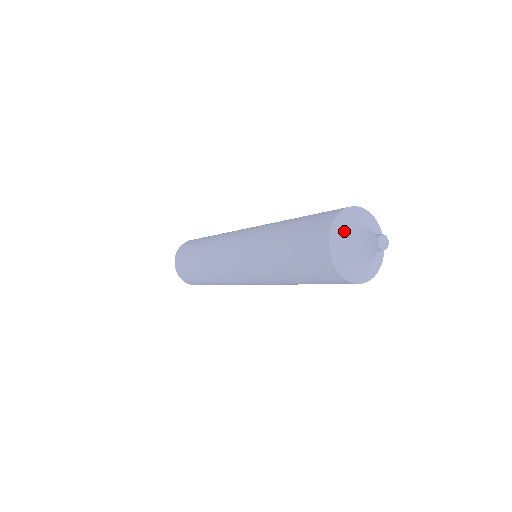
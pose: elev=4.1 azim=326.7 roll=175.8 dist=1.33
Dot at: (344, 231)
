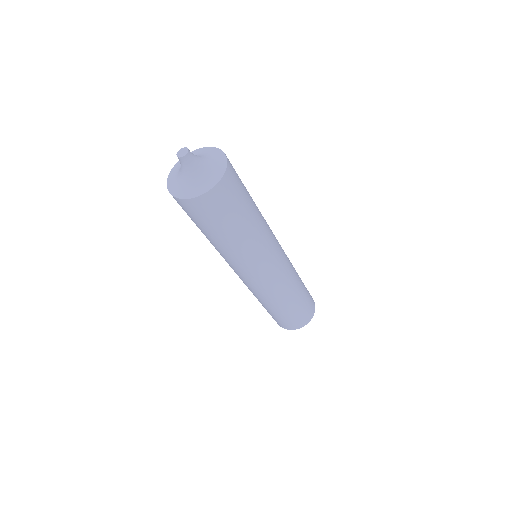
Dot at: occluded
